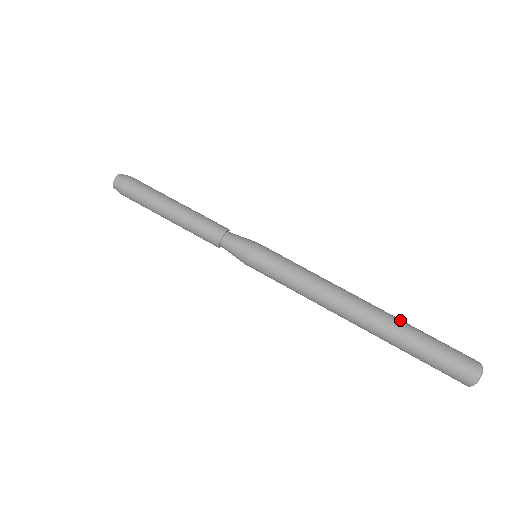
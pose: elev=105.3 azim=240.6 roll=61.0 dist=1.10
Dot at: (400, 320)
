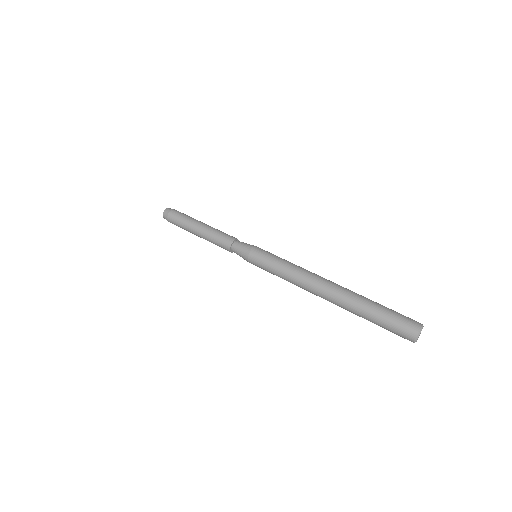
Dot at: (356, 297)
